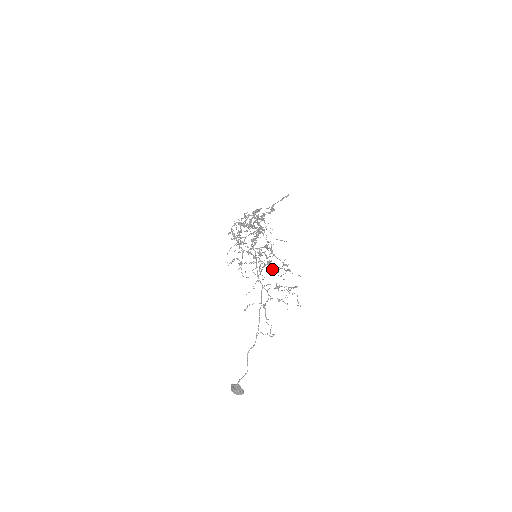
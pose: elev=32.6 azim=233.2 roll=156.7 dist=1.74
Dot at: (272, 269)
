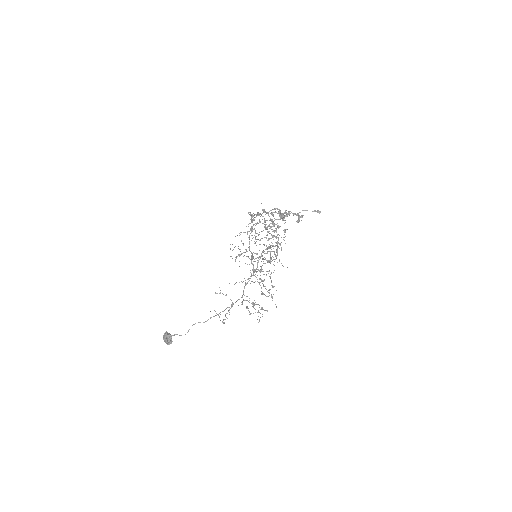
Dot at: occluded
